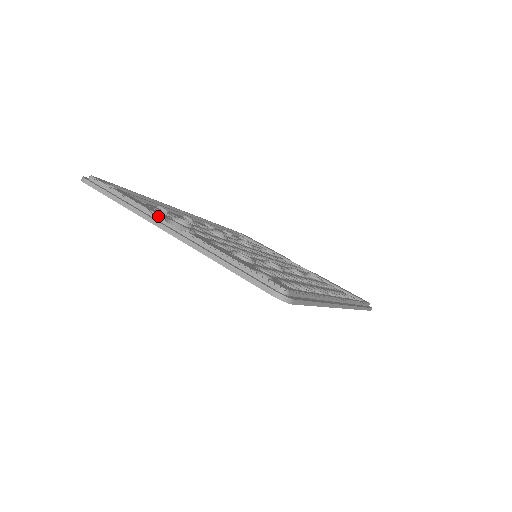
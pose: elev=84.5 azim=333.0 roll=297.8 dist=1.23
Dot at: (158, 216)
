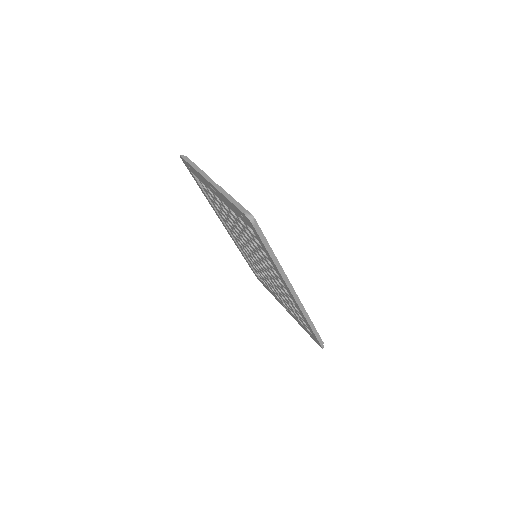
Dot at: (209, 177)
